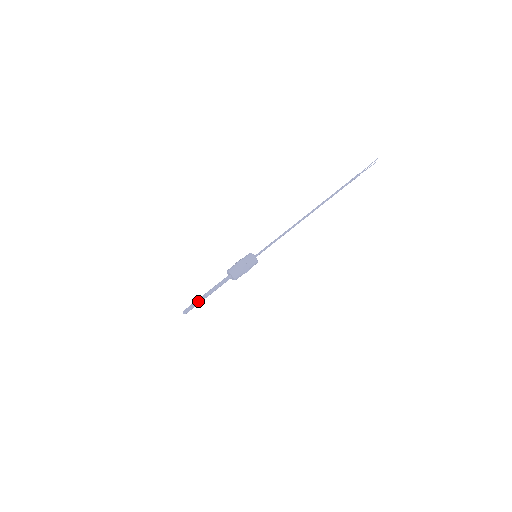
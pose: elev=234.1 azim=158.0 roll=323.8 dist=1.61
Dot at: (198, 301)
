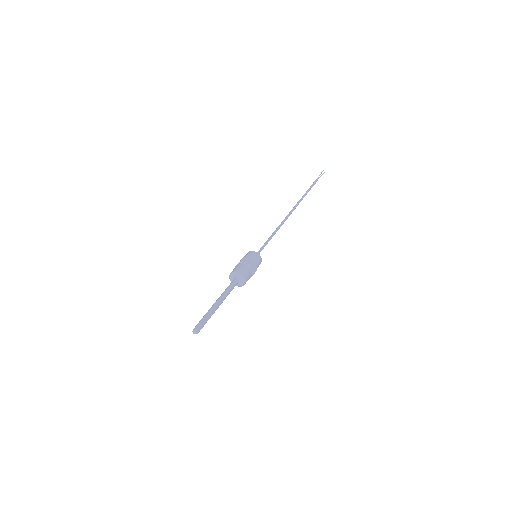
Dot at: (209, 313)
